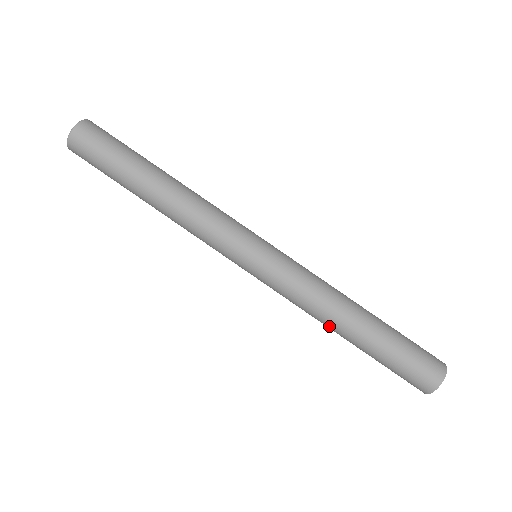
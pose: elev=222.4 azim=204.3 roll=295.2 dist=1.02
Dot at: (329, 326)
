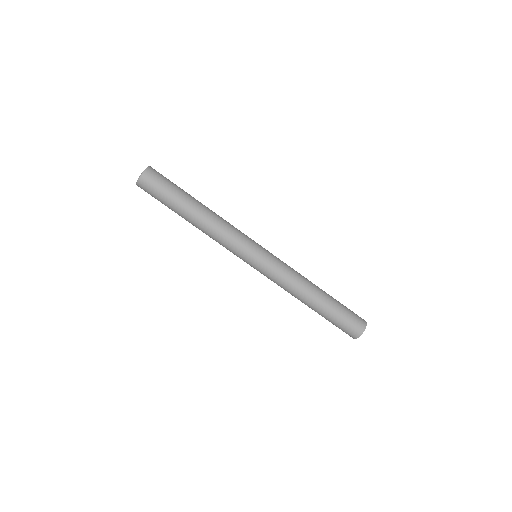
Dot at: (304, 295)
